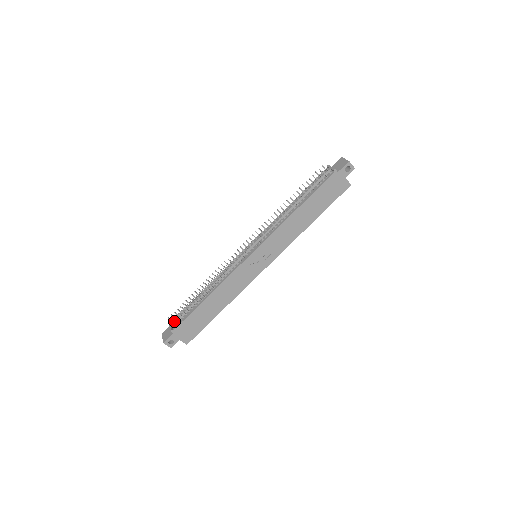
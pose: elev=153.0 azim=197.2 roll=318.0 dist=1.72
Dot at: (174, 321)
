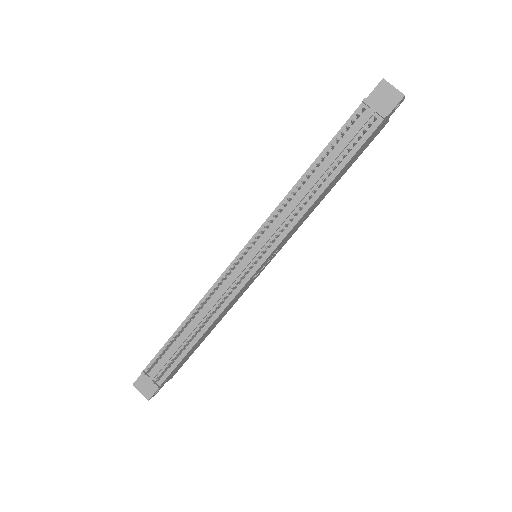
Dot at: occluded
